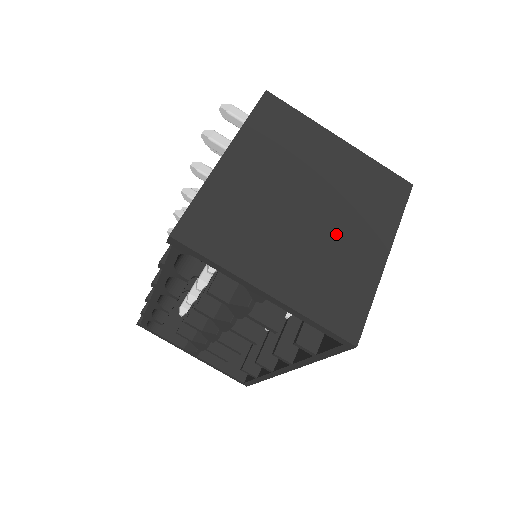
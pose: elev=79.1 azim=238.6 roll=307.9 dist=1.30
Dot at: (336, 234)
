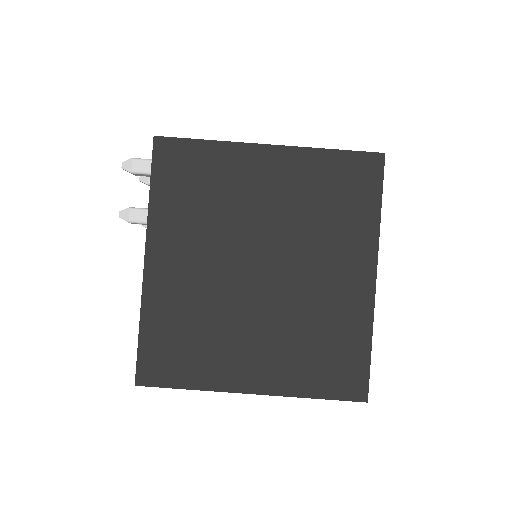
Dot at: (305, 284)
